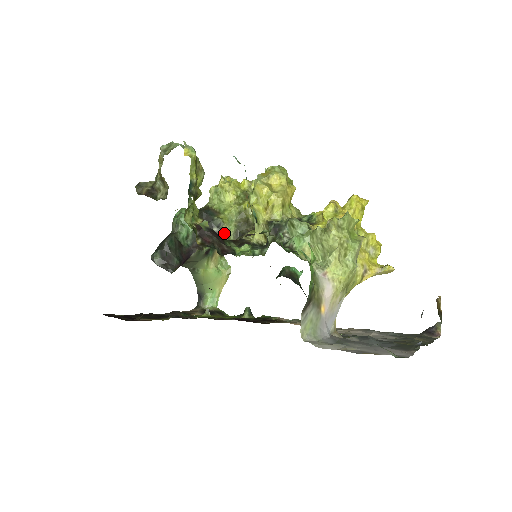
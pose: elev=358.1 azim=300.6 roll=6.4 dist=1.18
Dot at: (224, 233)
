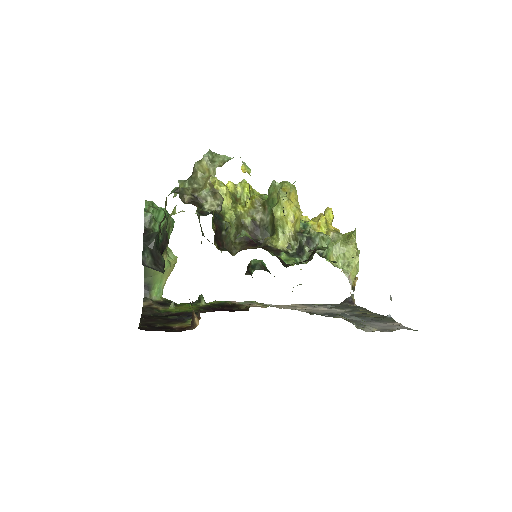
Dot at: (289, 248)
